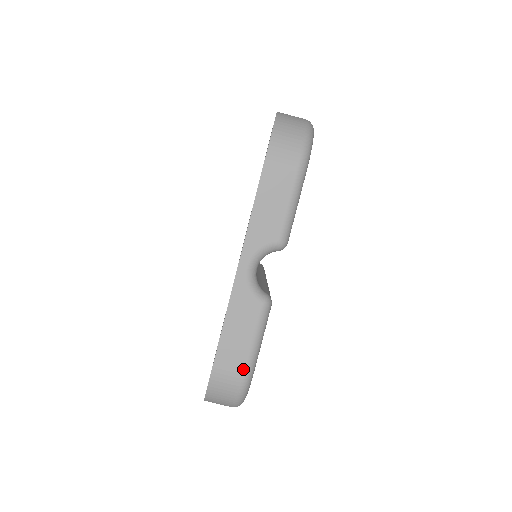
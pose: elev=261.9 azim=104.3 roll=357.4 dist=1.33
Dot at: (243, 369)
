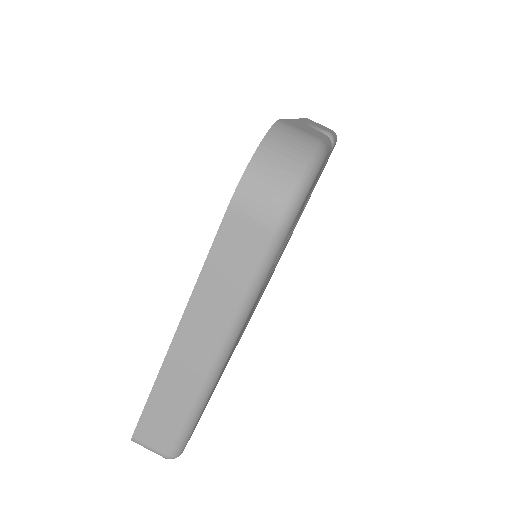
Dot at: (317, 137)
